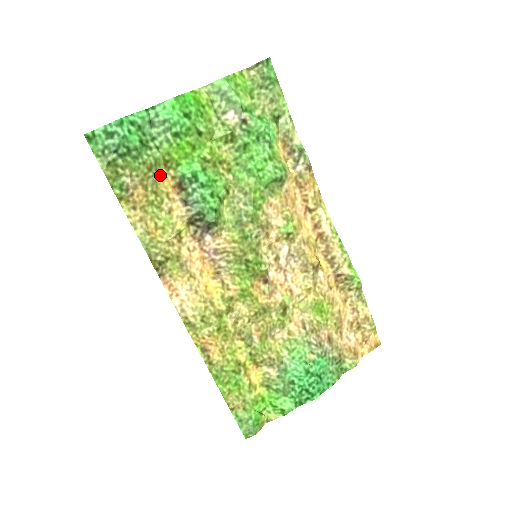
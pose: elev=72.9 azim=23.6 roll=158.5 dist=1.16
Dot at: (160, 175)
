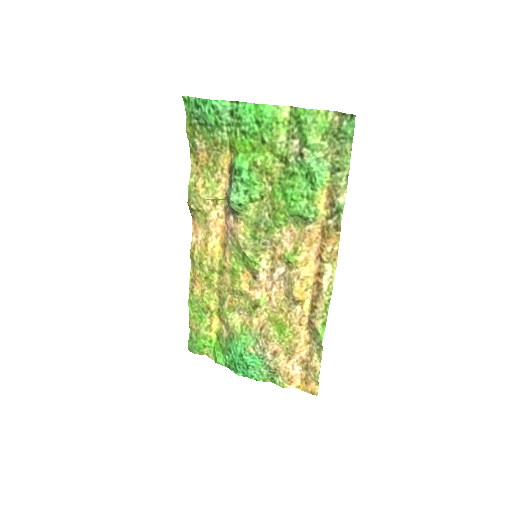
Dot at: (224, 152)
